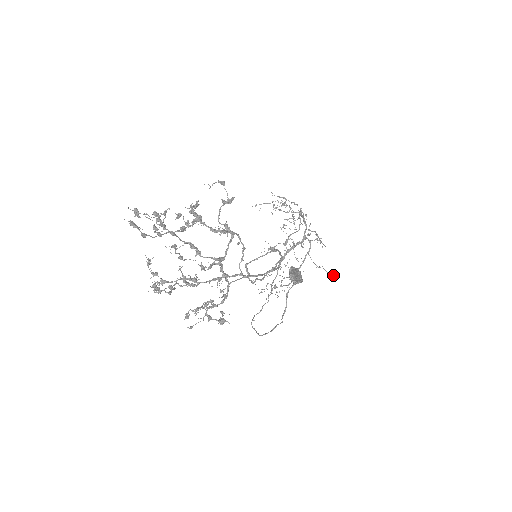
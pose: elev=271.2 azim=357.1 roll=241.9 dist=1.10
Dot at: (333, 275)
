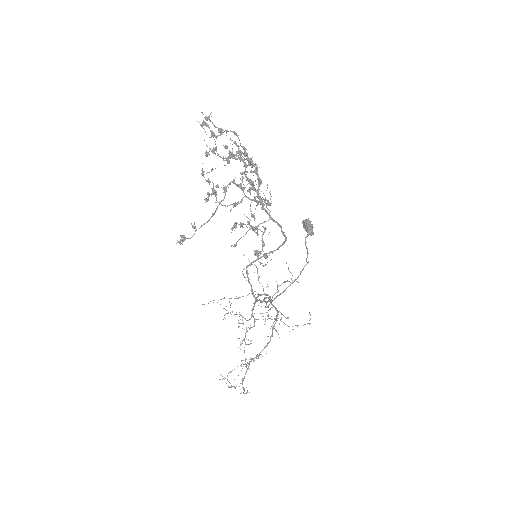
Dot at: (308, 323)
